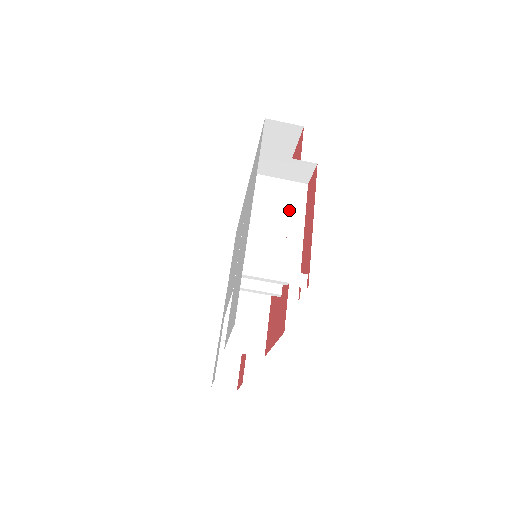
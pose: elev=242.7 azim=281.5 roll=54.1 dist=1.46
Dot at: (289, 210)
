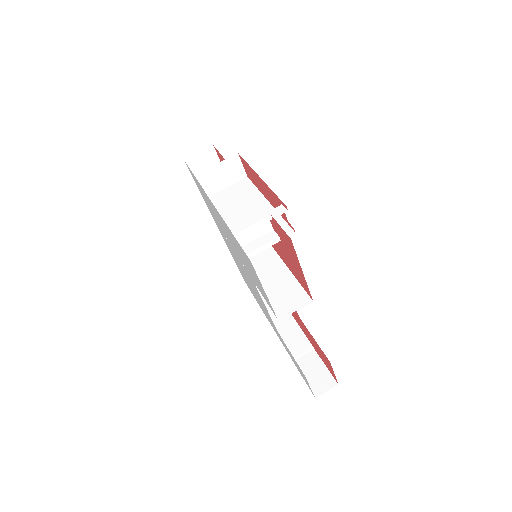
Dot at: (246, 197)
